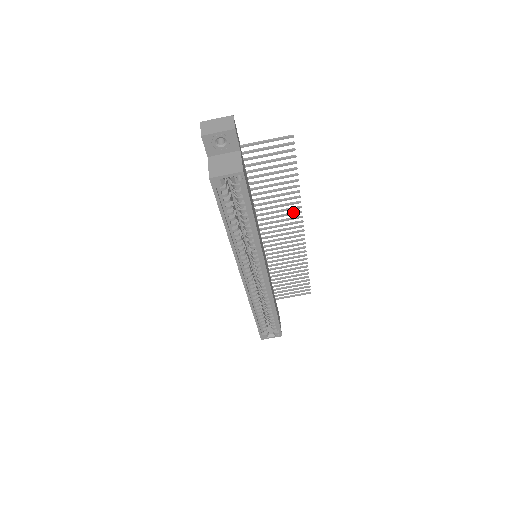
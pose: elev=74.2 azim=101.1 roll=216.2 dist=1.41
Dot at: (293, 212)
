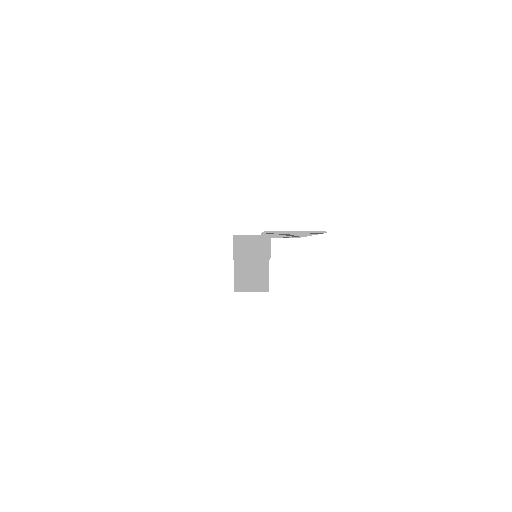
Dot at: occluded
